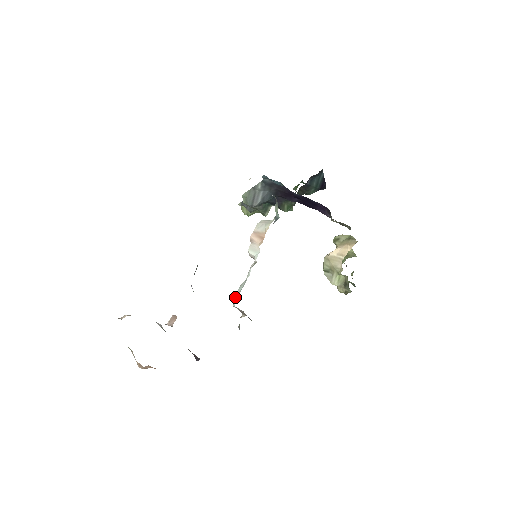
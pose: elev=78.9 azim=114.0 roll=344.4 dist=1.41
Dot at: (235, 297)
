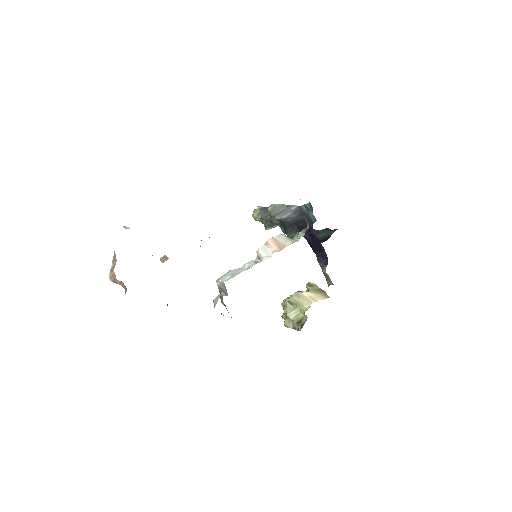
Dot at: (227, 276)
